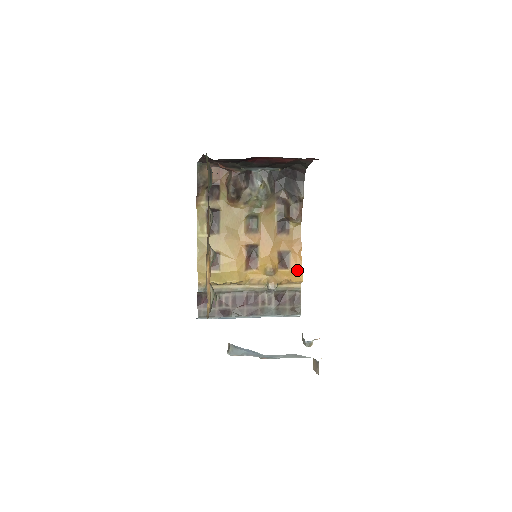
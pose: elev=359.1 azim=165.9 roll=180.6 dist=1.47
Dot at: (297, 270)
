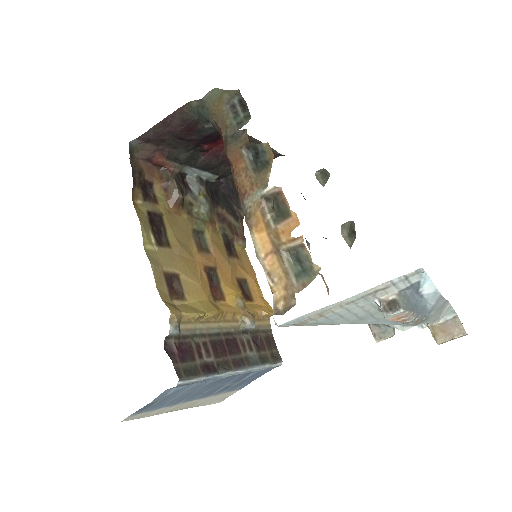
Dot at: (263, 301)
